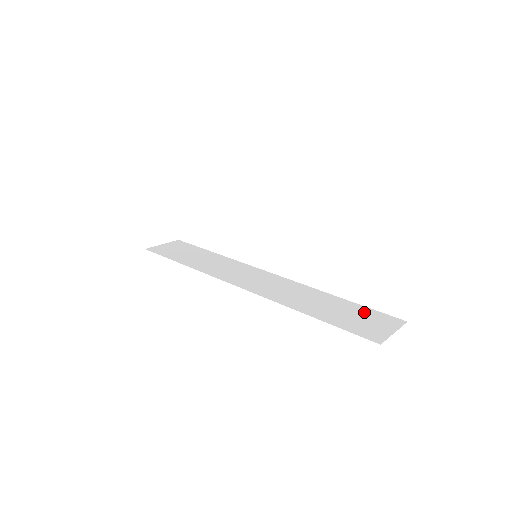
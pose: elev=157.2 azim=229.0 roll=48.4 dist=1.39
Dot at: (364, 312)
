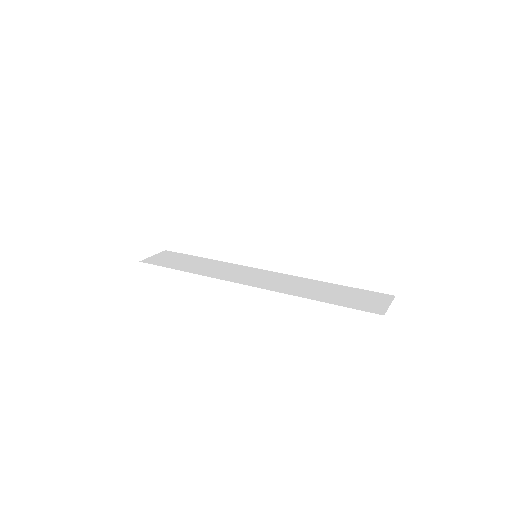
Dot at: (359, 293)
